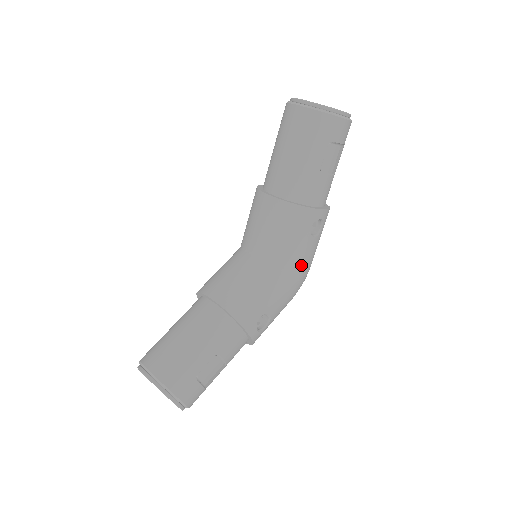
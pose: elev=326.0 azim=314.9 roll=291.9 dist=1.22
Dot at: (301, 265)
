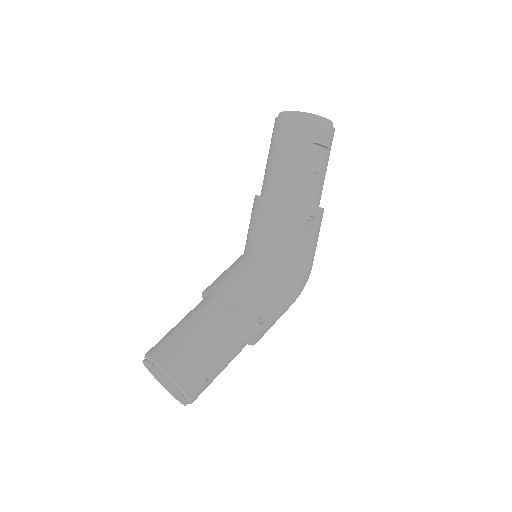
Dot at: (299, 261)
